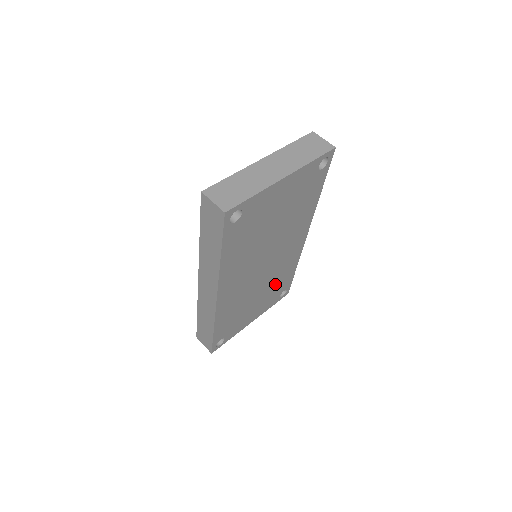
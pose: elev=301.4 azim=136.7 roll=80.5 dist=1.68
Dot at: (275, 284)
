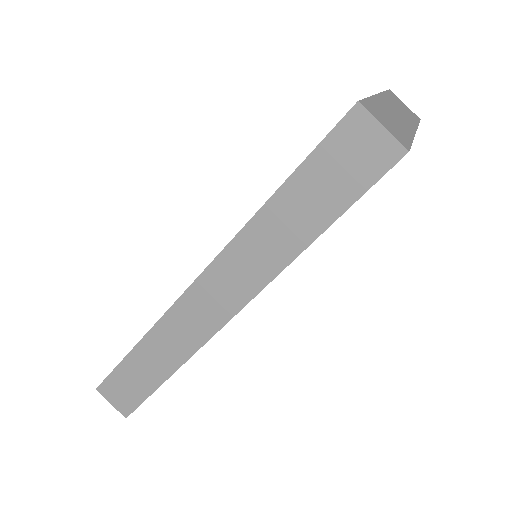
Dot at: occluded
